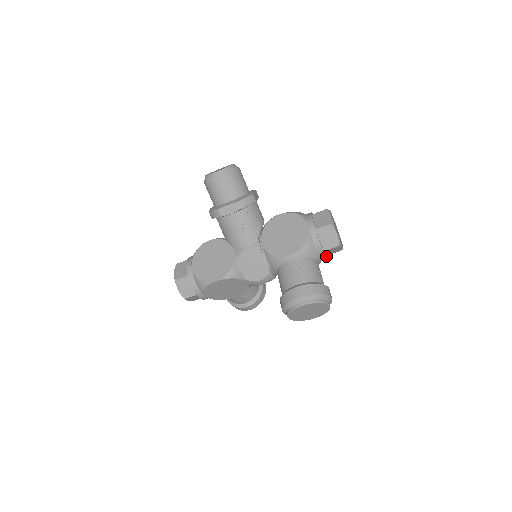
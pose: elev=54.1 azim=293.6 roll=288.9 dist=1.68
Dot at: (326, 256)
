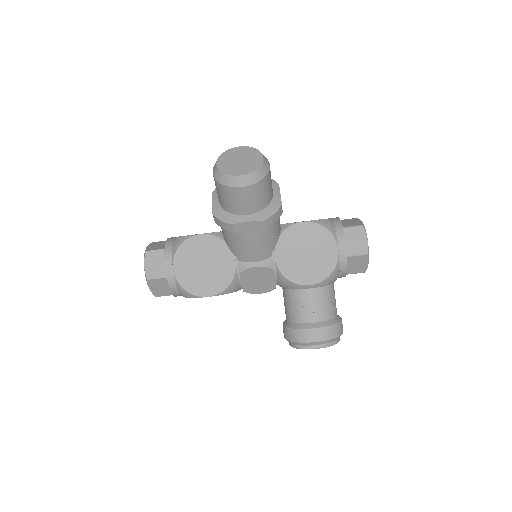
Dot at: occluded
